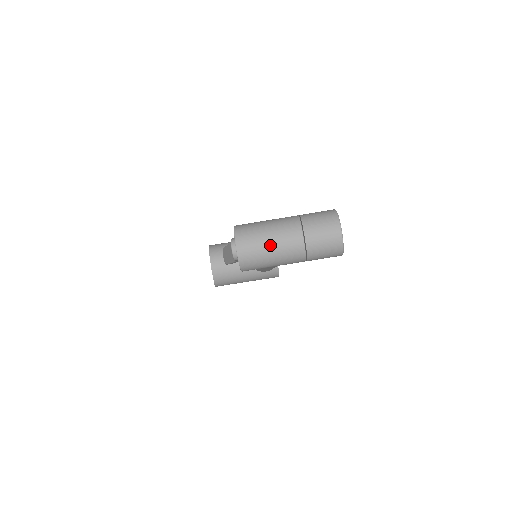
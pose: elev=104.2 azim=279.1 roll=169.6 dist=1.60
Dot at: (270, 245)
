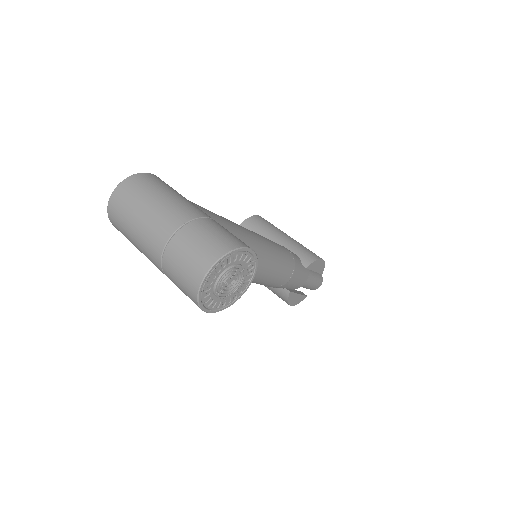
Dot at: (136, 219)
